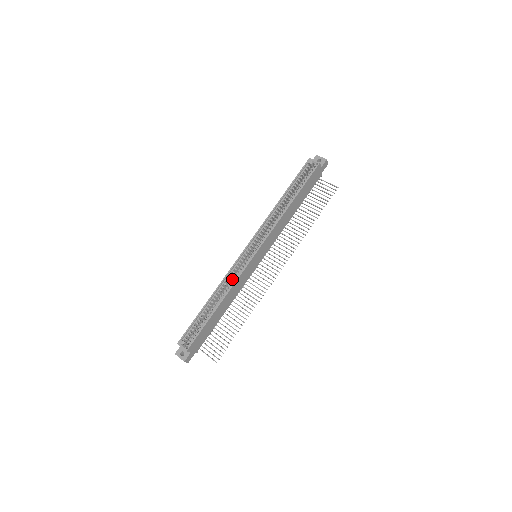
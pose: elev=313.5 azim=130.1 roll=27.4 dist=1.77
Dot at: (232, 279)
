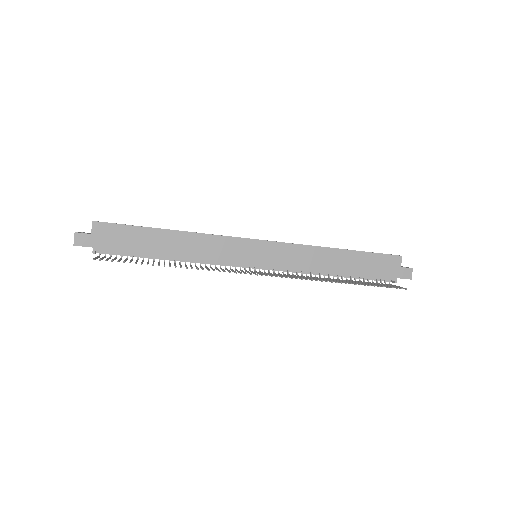
Dot at: occluded
